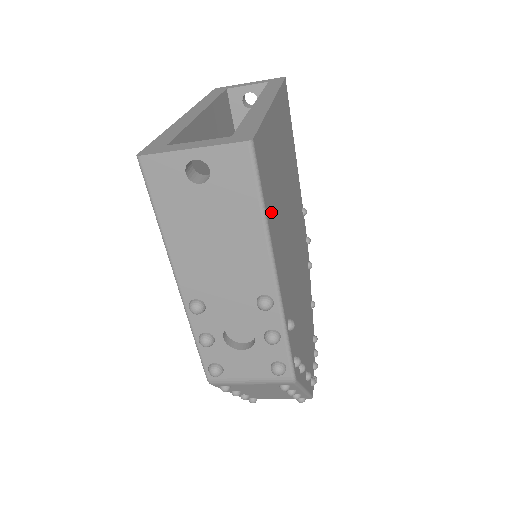
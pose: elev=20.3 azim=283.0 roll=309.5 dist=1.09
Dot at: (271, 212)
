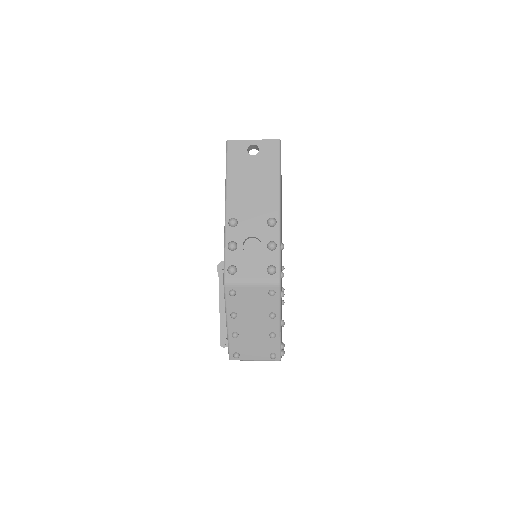
Dot at: occluded
